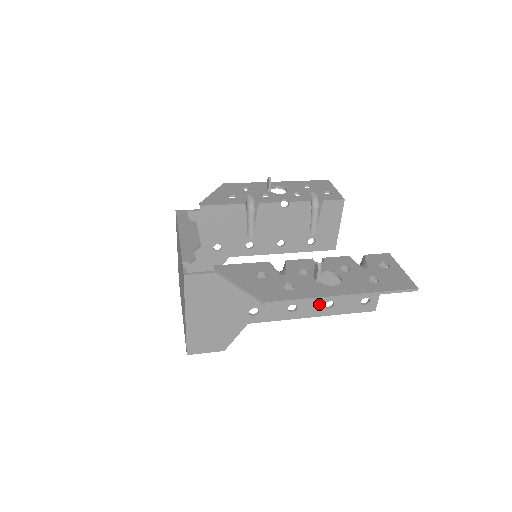
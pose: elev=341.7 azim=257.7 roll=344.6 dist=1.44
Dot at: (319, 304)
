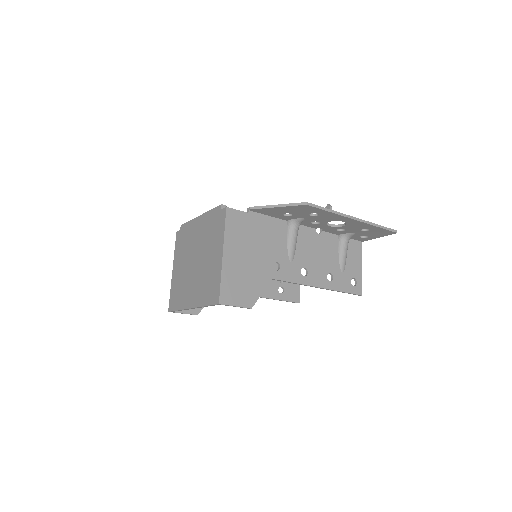
Dot at: (323, 274)
